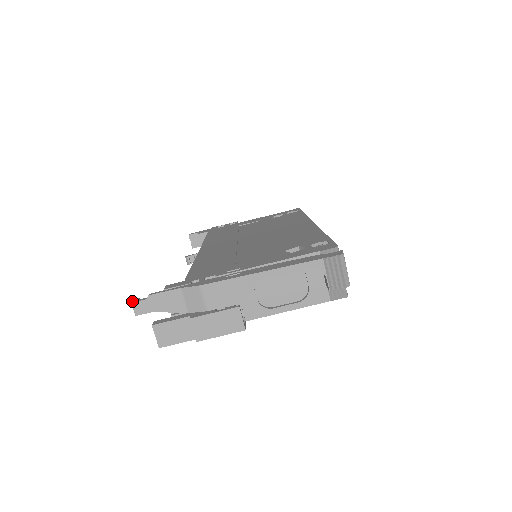
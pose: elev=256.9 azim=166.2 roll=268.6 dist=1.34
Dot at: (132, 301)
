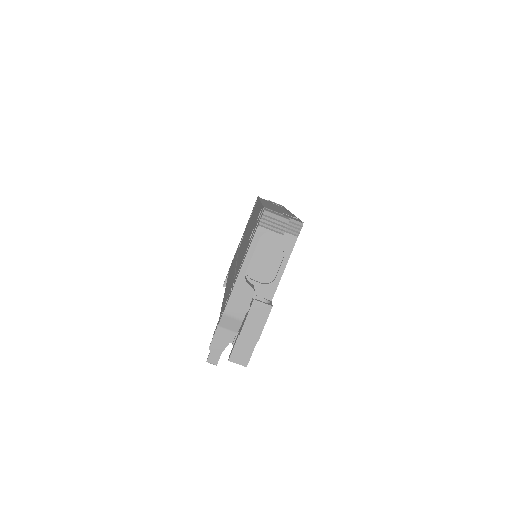
Dot at: (206, 361)
